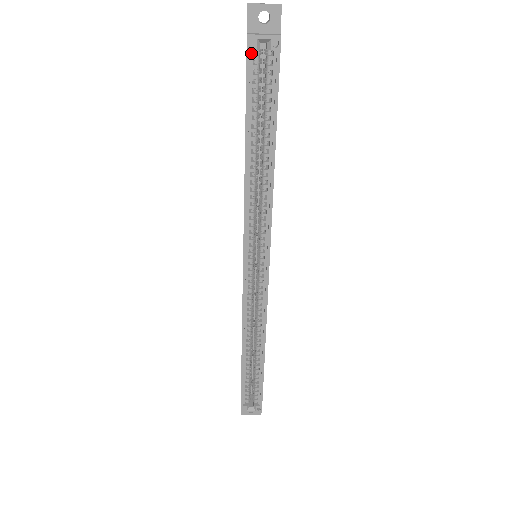
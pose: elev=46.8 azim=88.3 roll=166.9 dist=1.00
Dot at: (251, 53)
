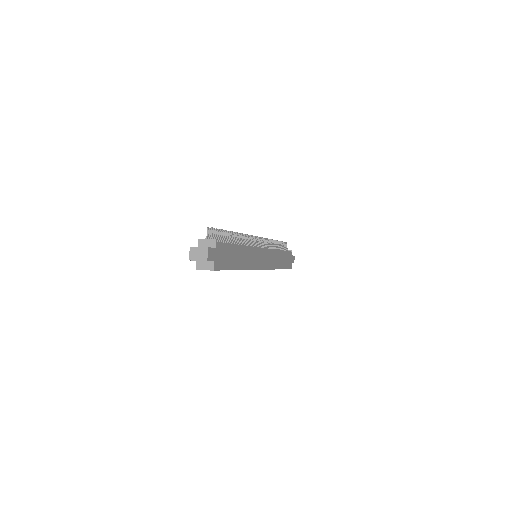
Dot at: occluded
